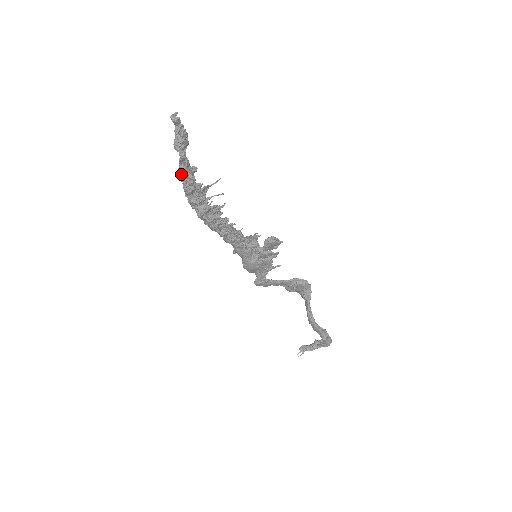
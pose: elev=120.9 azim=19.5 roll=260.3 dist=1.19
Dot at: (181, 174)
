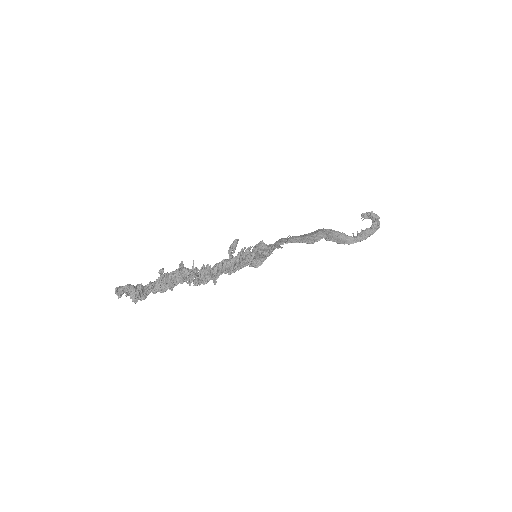
Dot at: (156, 285)
